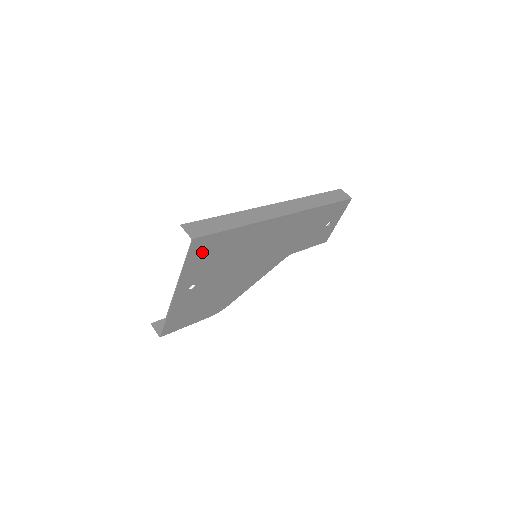
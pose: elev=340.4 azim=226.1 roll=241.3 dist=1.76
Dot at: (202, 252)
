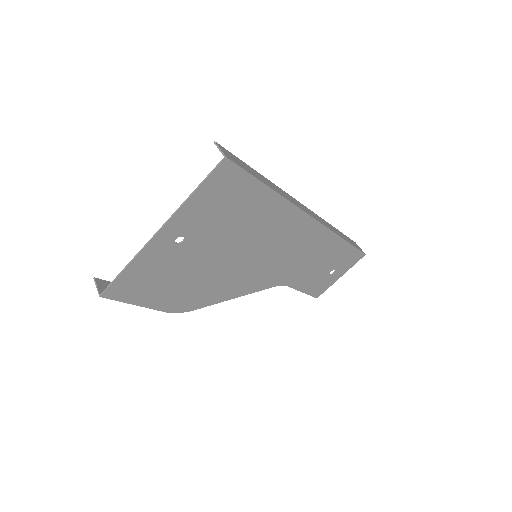
Dot at: (221, 190)
